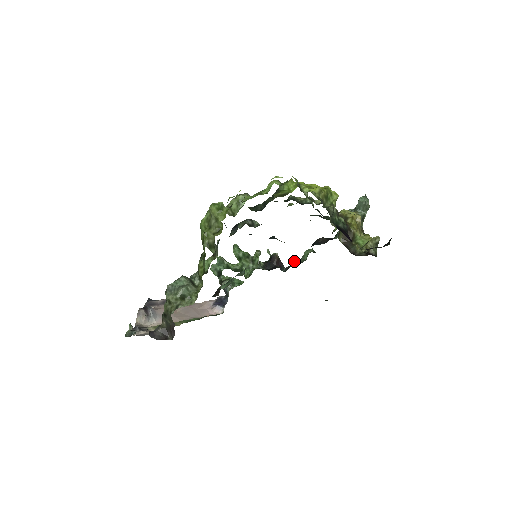
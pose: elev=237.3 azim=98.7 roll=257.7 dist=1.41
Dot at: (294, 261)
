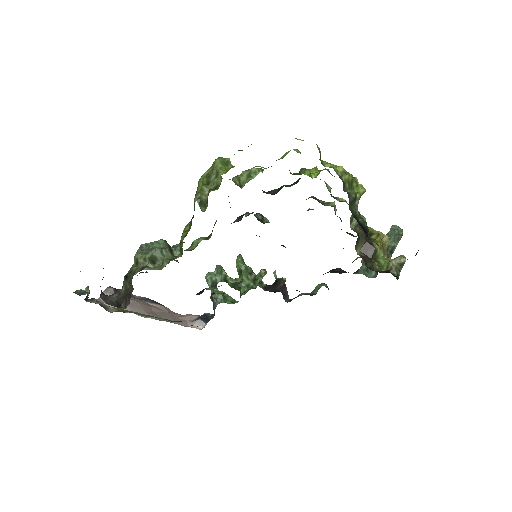
Dot at: (302, 293)
